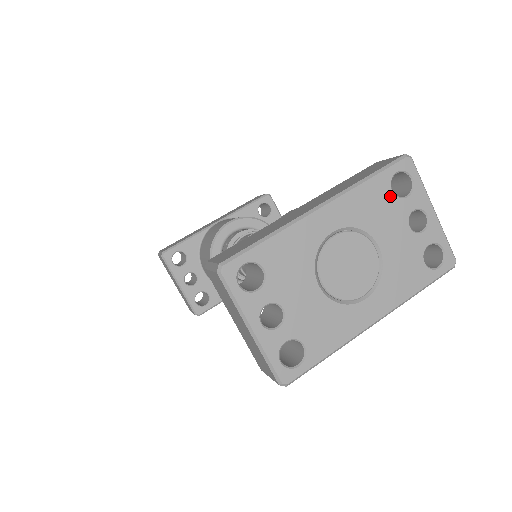
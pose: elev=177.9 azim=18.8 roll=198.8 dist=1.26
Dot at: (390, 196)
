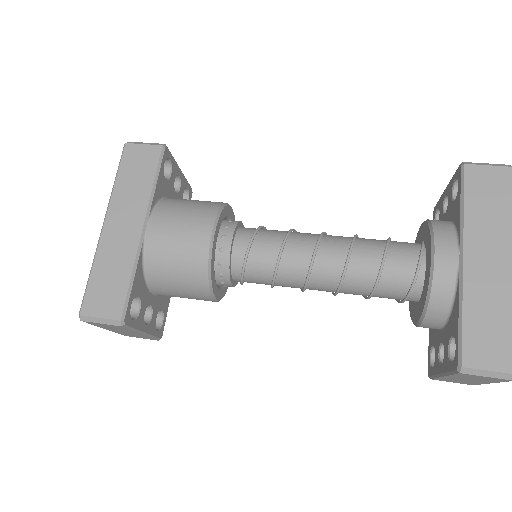
Dot at: occluded
